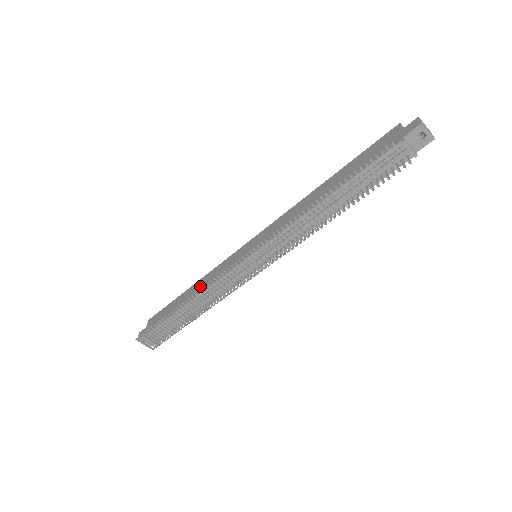
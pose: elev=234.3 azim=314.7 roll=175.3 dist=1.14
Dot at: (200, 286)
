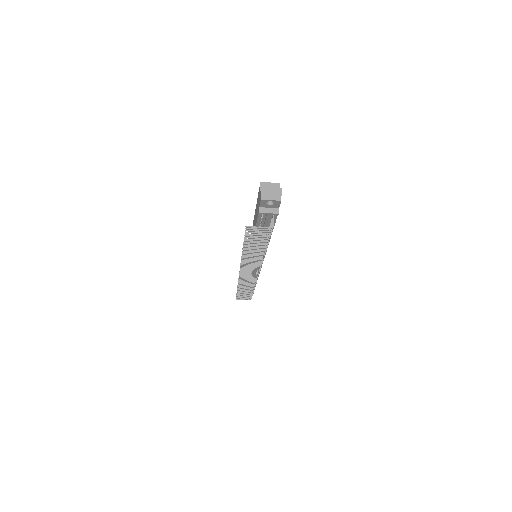
Dot at: occluded
